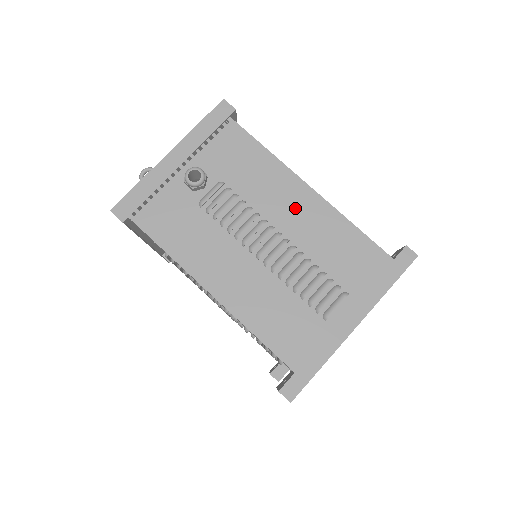
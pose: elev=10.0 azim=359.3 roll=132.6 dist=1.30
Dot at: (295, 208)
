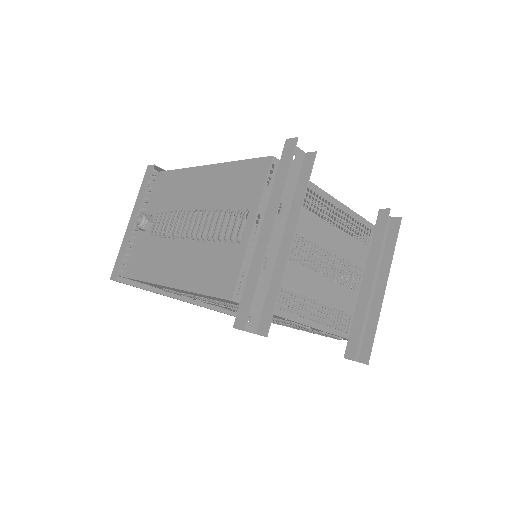
Dot at: (200, 187)
